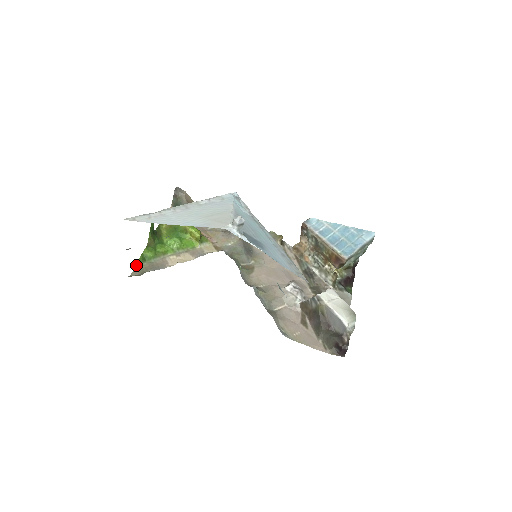
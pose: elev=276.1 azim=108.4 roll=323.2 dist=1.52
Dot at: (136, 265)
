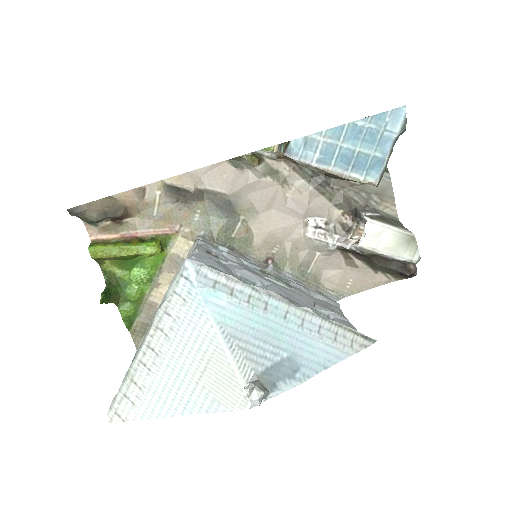
Dot at: occluded
